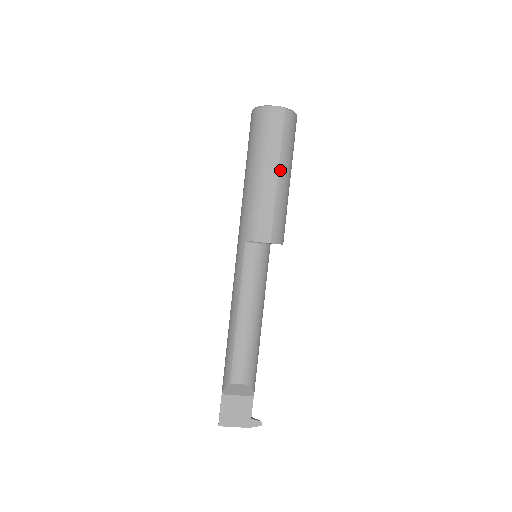
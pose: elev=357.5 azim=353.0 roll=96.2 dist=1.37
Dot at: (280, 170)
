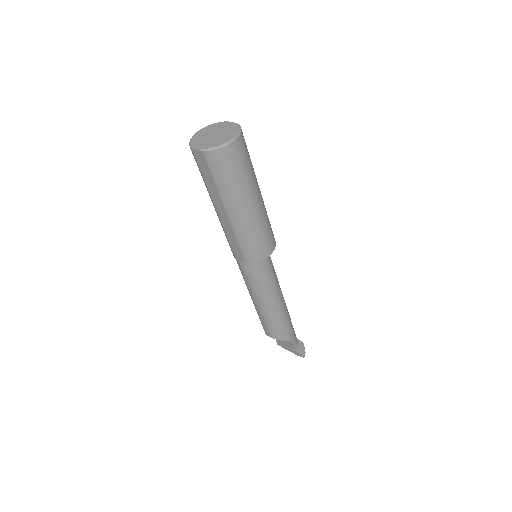
Dot at: (226, 208)
